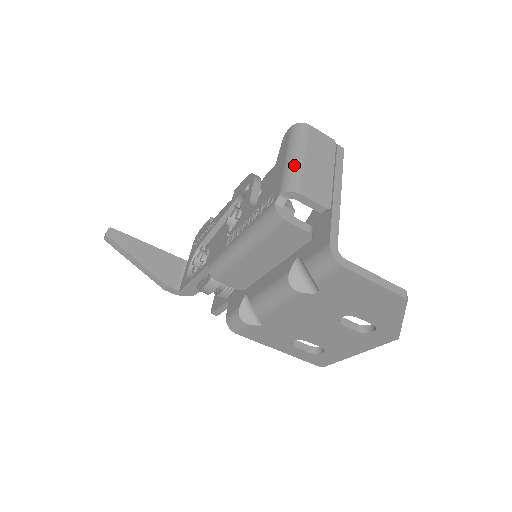
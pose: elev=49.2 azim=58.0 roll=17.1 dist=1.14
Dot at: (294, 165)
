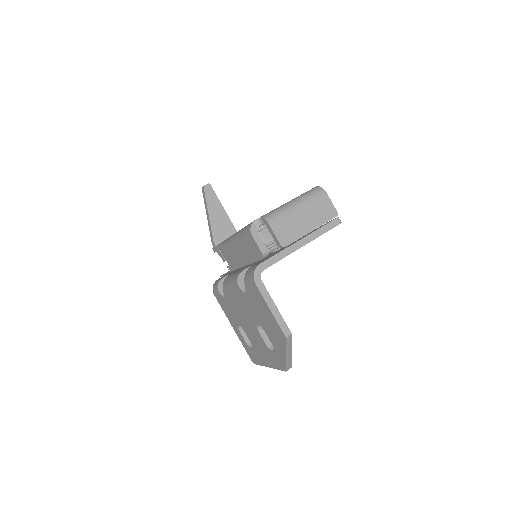
Dot at: (286, 207)
